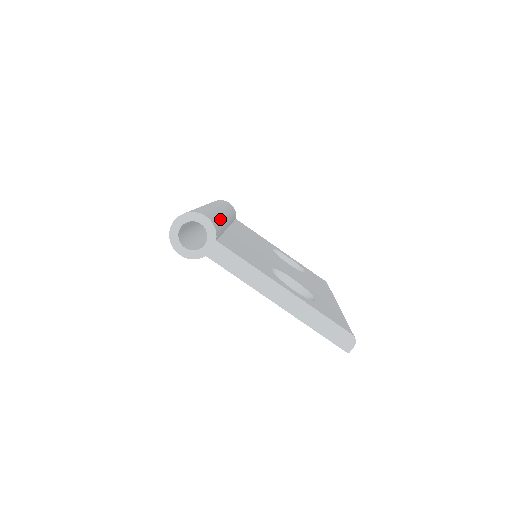
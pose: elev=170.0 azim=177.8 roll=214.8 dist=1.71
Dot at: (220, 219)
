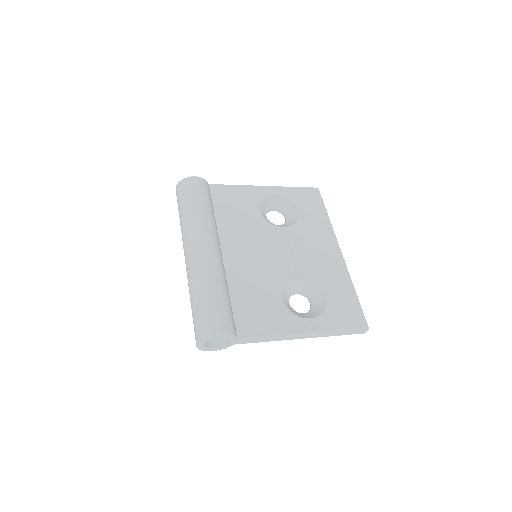
Dot at: (222, 289)
